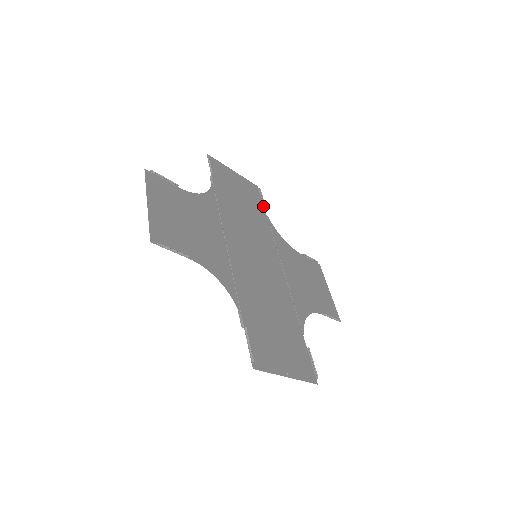
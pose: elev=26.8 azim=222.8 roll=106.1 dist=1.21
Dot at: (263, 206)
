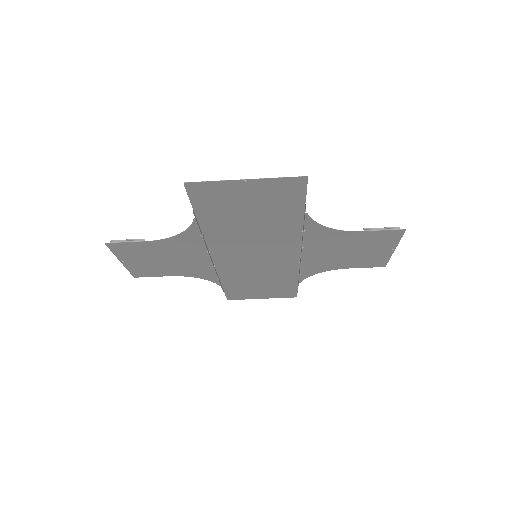
Dot at: (296, 288)
